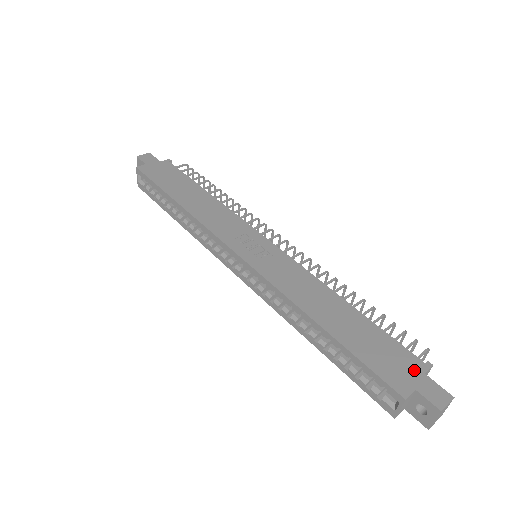
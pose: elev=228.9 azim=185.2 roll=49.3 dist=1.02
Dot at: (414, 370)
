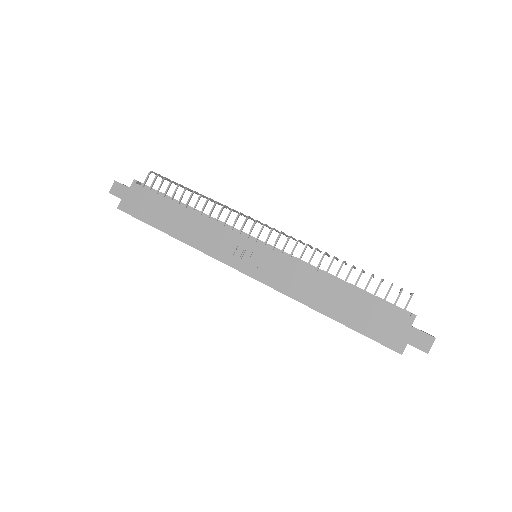
Dot at: (403, 327)
